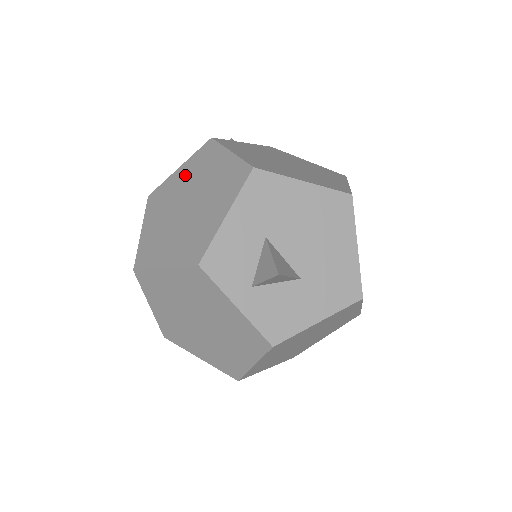
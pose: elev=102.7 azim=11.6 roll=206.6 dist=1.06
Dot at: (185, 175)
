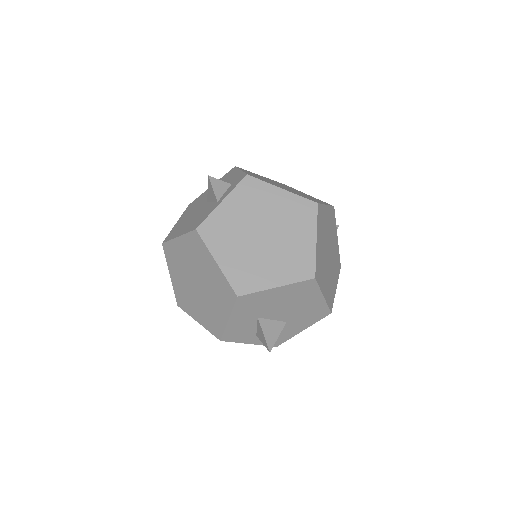
Dot at: (186, 252)
